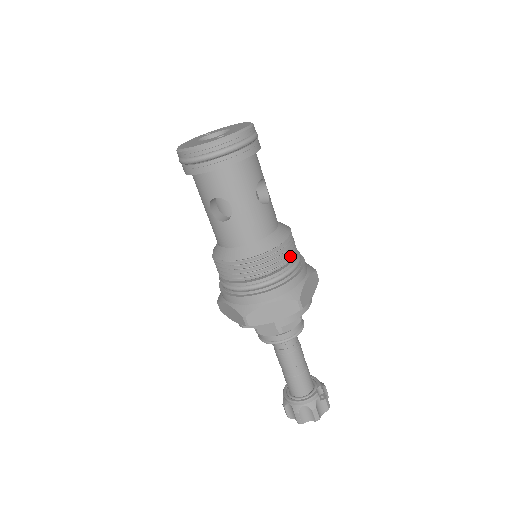
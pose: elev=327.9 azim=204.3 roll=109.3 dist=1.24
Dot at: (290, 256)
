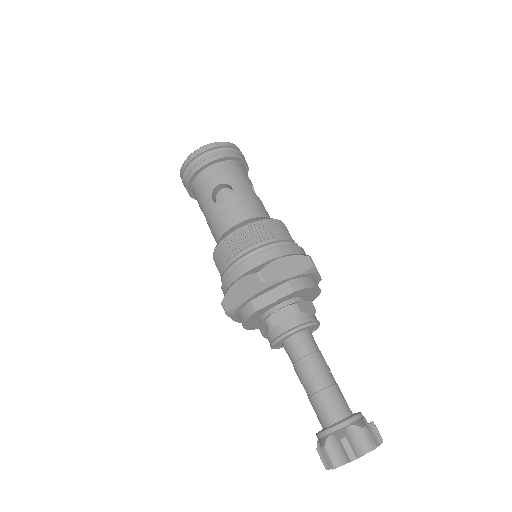
Dot at: (290, 236)
